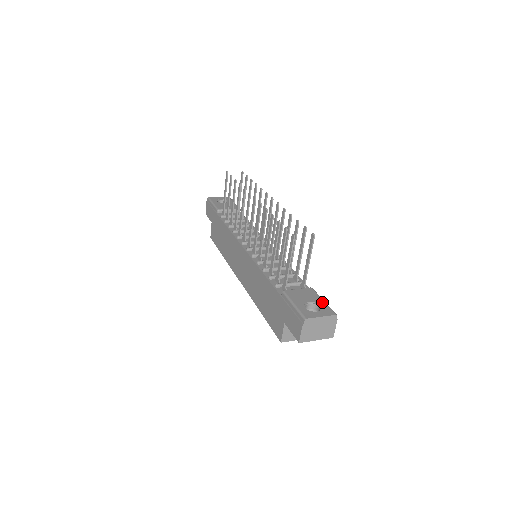
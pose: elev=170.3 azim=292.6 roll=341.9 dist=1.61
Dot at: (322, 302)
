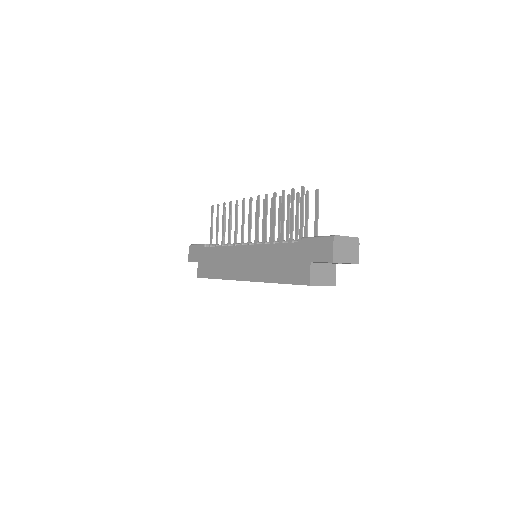
Dot at: occluded
